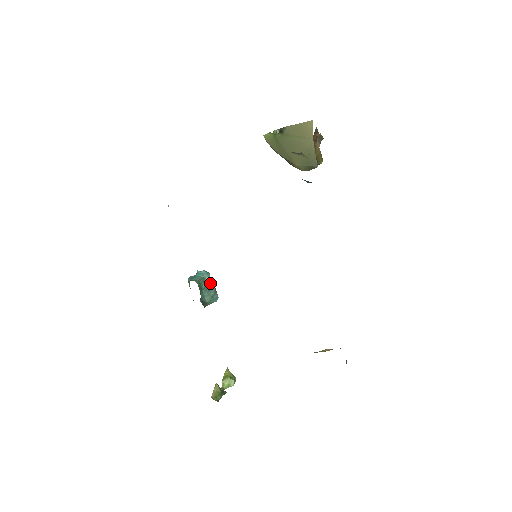
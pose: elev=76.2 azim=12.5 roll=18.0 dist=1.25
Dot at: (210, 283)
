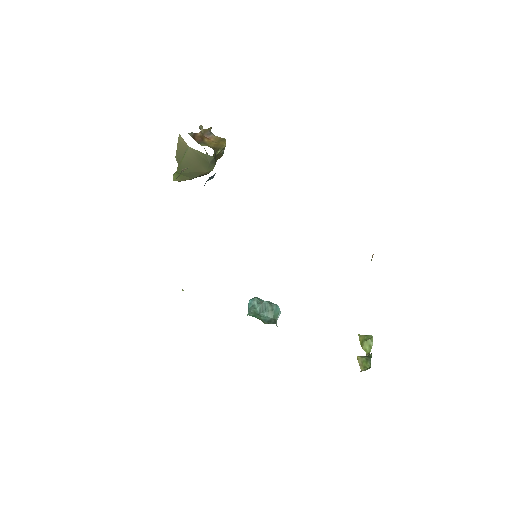
Dot at: (261, 304)
